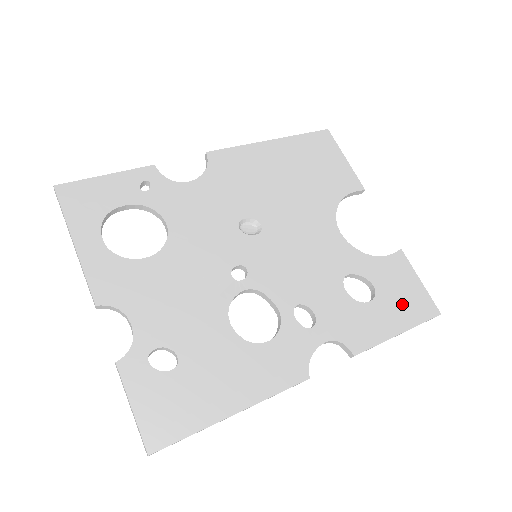
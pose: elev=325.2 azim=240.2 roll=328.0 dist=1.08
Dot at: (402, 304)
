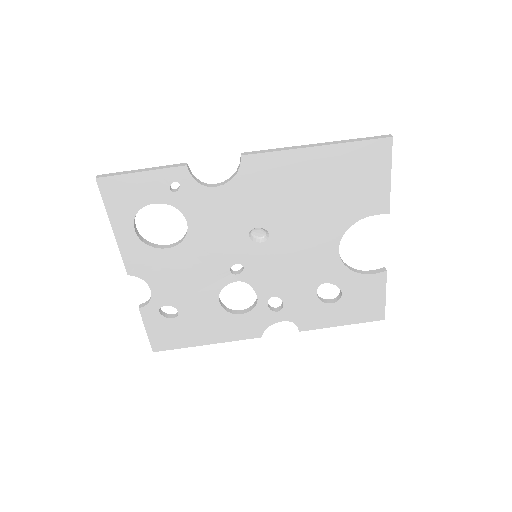
Dot at: (357, 309)
